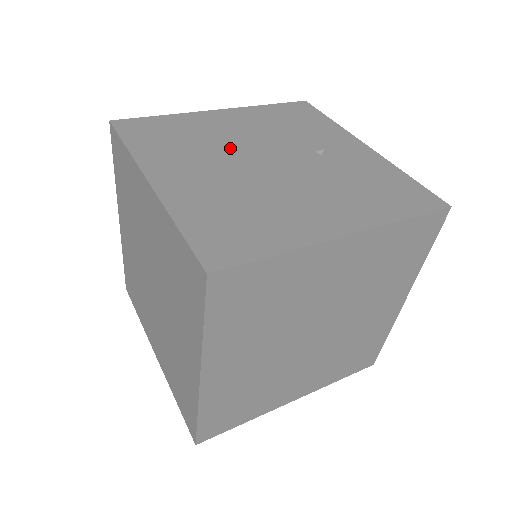
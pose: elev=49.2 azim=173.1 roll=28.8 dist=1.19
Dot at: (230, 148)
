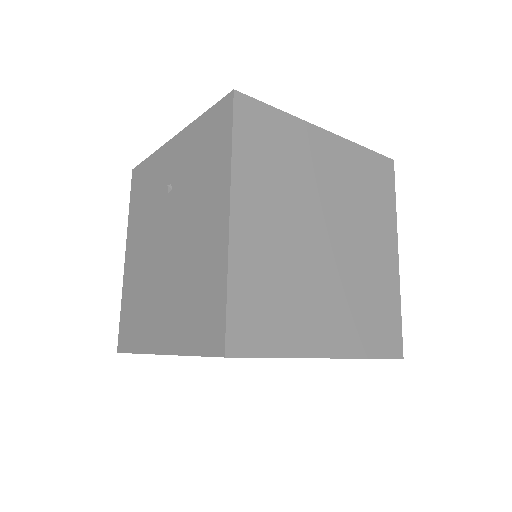
Dot at: (152, 269)
